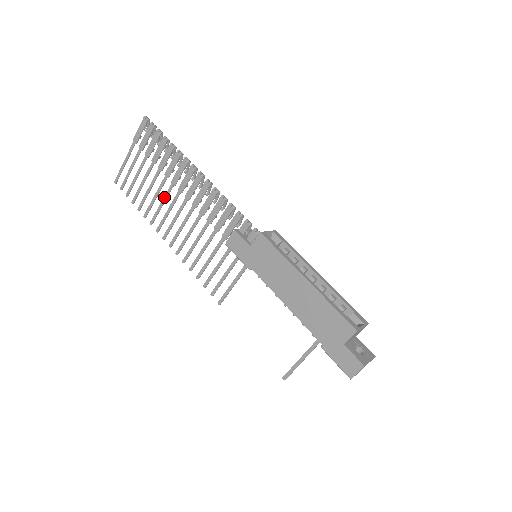
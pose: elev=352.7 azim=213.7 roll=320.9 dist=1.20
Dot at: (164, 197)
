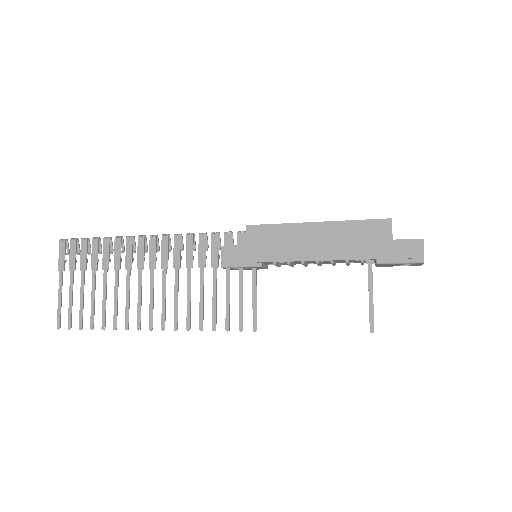
Dot at: (126, 289)
